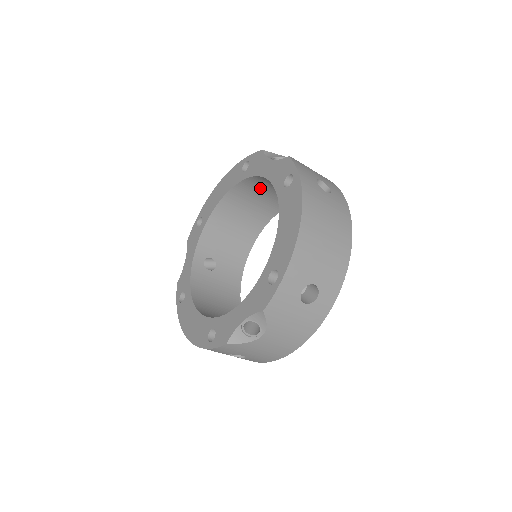
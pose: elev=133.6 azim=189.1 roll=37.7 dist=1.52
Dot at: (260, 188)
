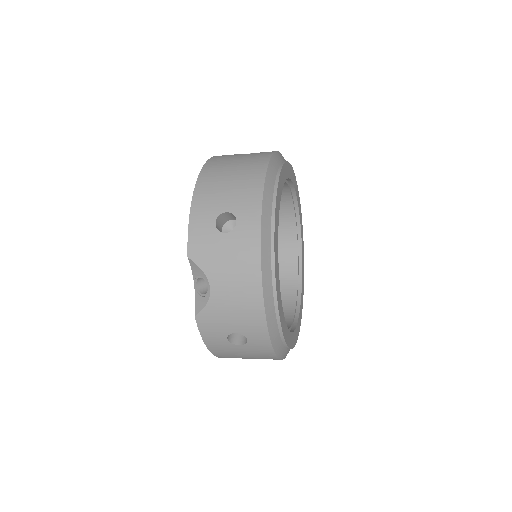
Dot at: occluded
